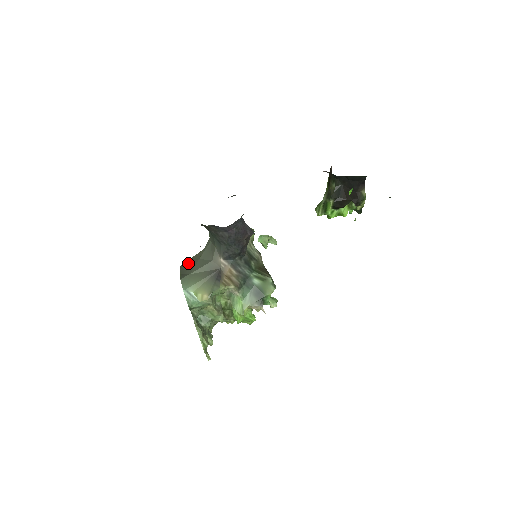
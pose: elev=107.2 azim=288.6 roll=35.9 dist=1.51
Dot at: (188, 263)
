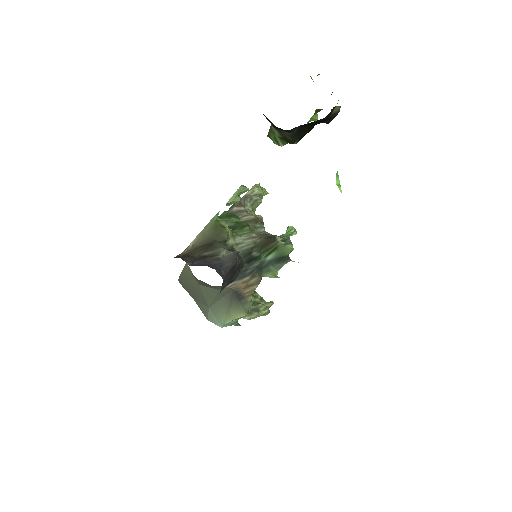
Dot at: (188, 284)
